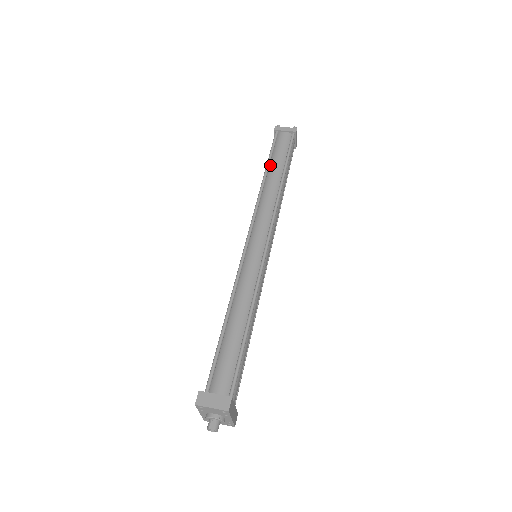
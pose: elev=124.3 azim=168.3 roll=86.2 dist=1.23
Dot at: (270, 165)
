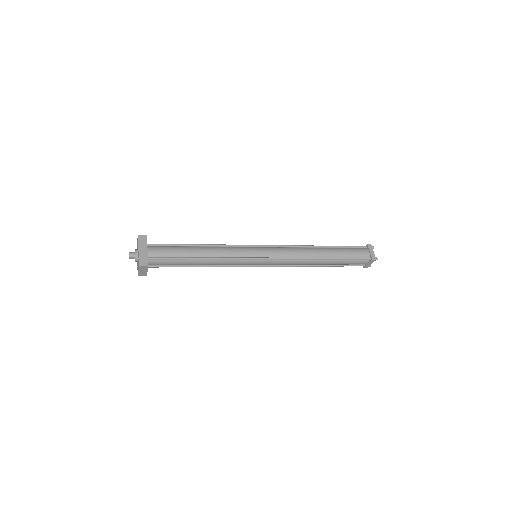
Dot at: occluded
